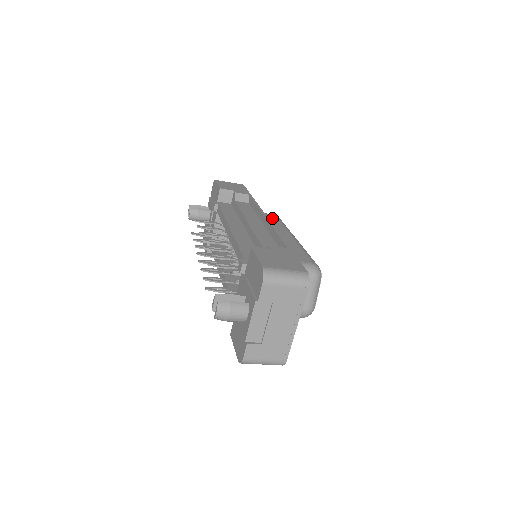
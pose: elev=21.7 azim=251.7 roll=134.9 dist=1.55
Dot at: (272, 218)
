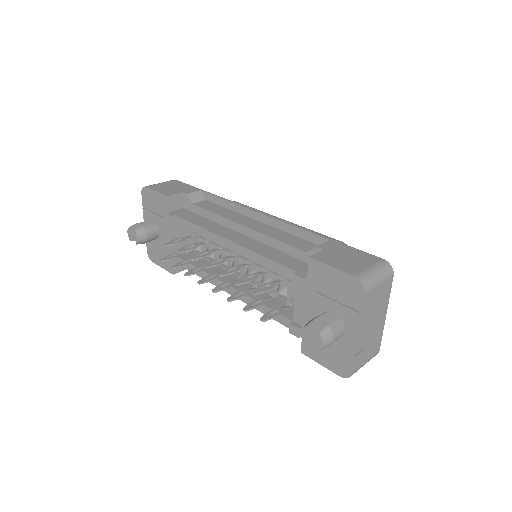
Dot at: occluded
